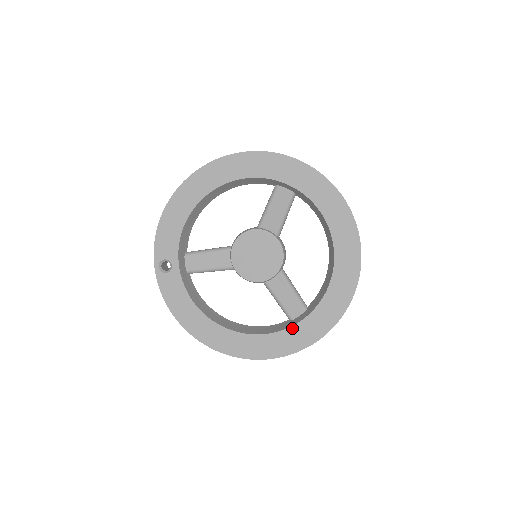
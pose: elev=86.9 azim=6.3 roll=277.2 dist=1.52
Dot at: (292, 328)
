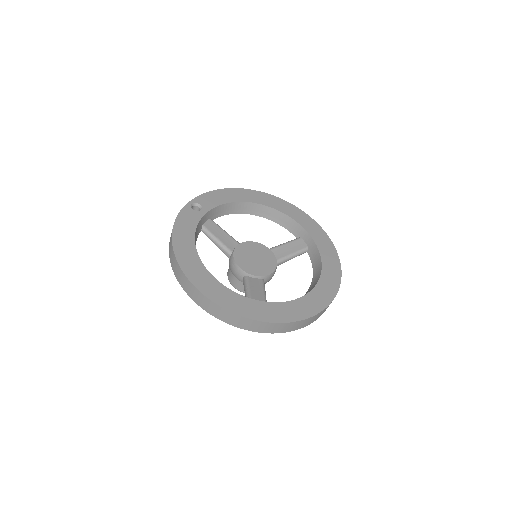
Dot at: (252, 300)
